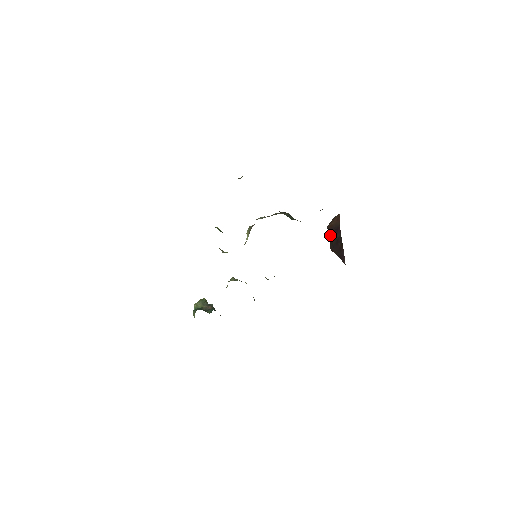
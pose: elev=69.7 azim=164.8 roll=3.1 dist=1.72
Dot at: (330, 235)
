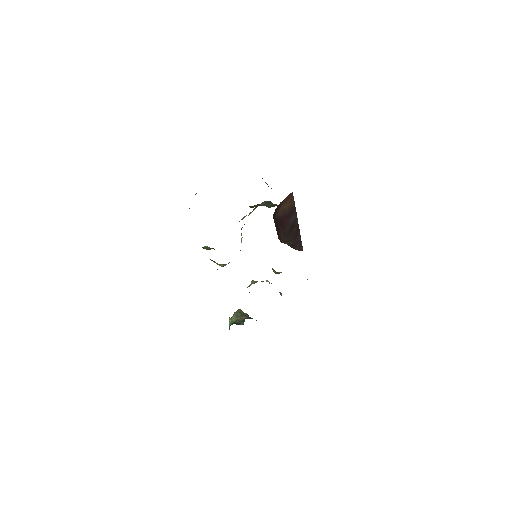
Dot at: (281, 224)
